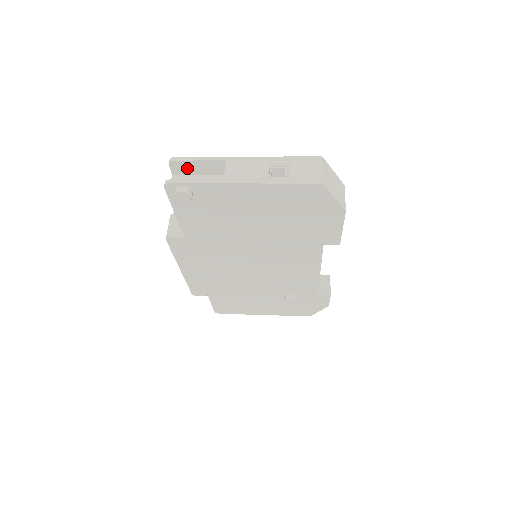
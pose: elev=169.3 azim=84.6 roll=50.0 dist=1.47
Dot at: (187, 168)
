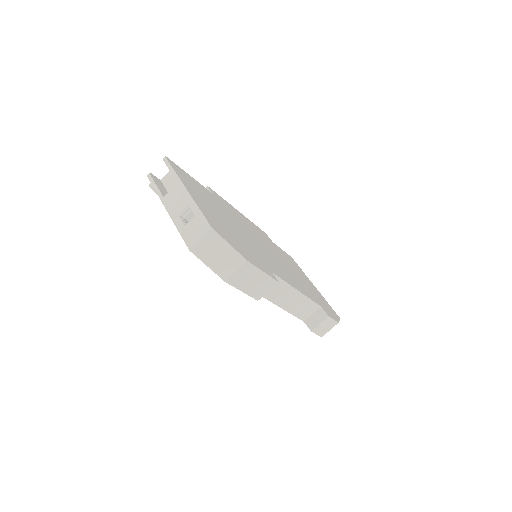
Dot at: occluded
